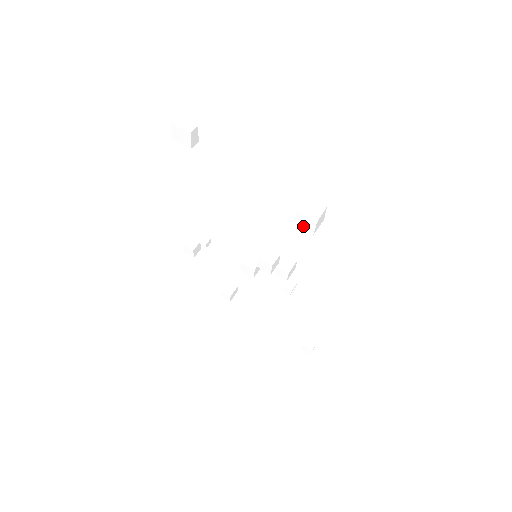
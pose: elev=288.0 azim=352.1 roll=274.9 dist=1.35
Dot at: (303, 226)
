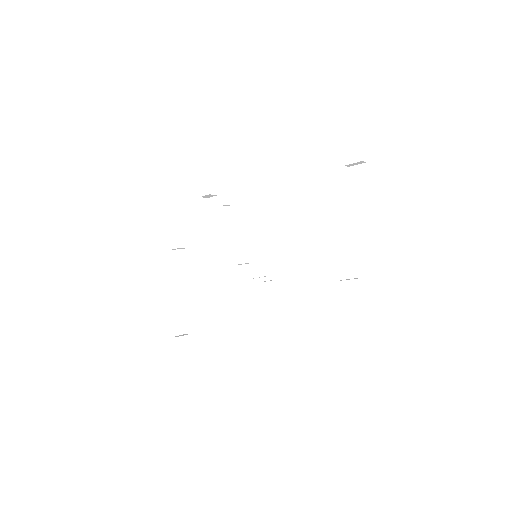
Dot at: (343, 289)
